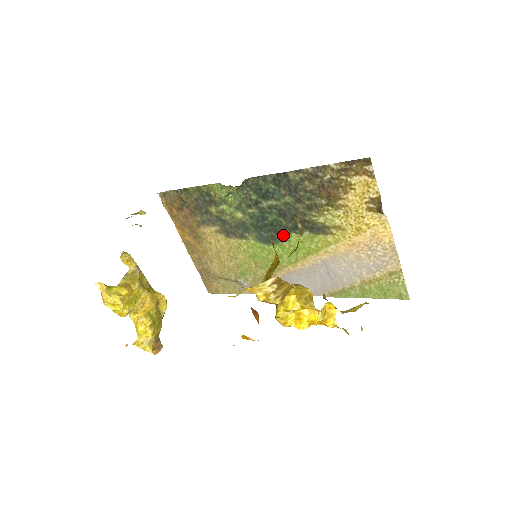
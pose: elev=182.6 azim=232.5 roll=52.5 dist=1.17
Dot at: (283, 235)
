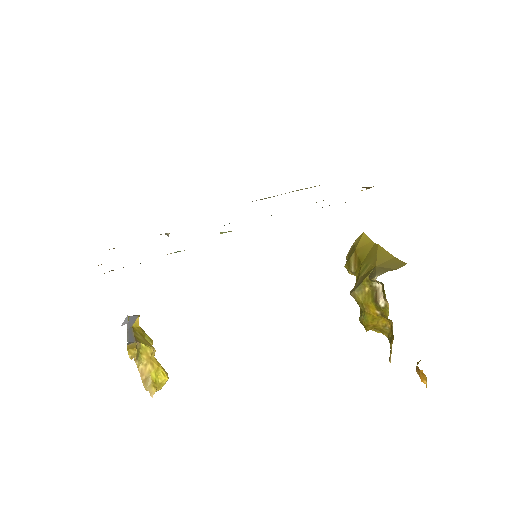
Dot at: occluded
